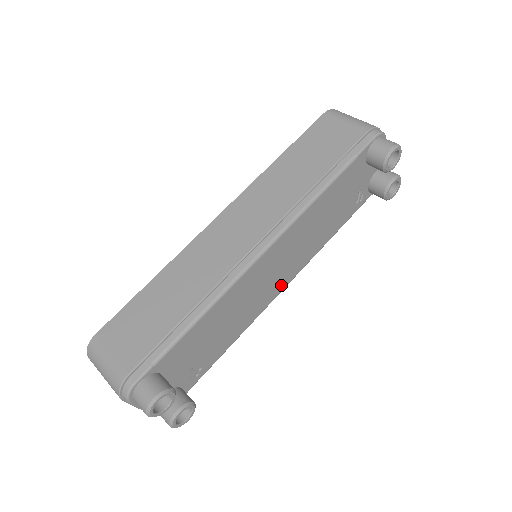
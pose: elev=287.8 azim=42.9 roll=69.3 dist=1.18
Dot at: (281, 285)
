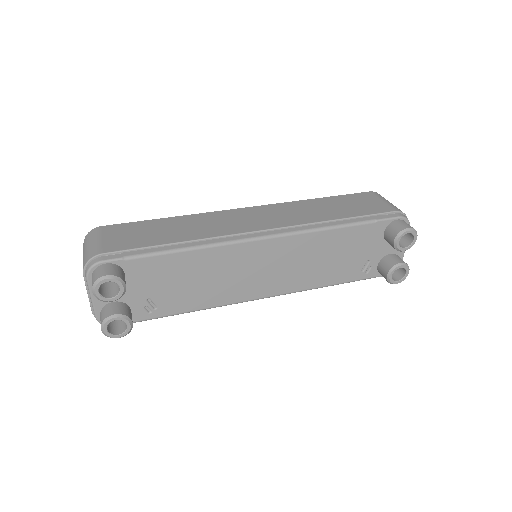
Dot at: (262, 291)
